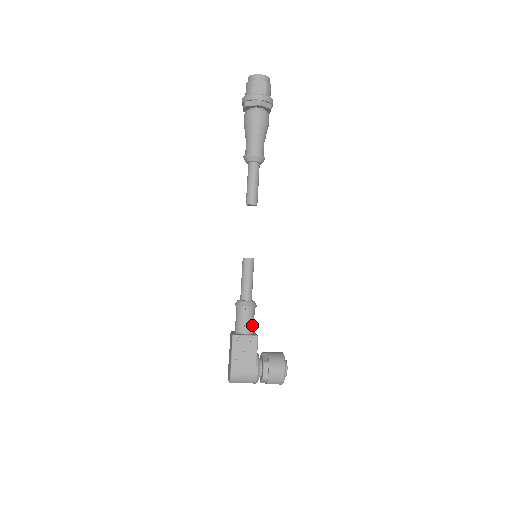
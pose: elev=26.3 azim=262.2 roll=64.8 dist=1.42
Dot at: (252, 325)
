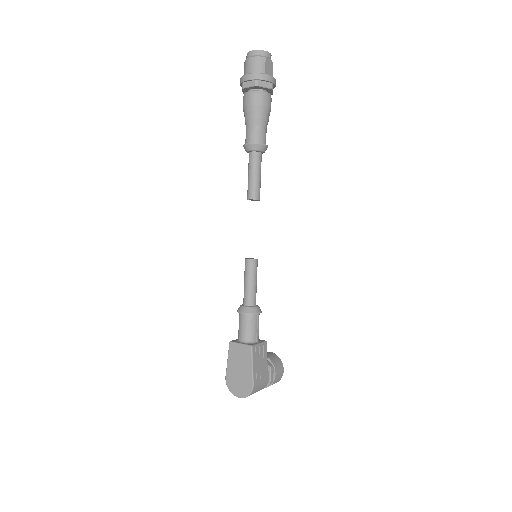
Dot at: occluded
